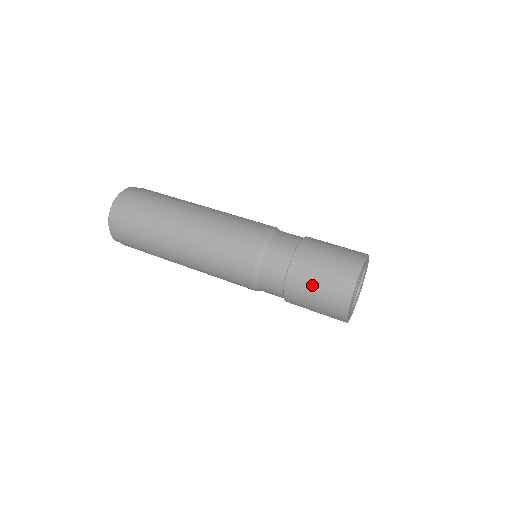
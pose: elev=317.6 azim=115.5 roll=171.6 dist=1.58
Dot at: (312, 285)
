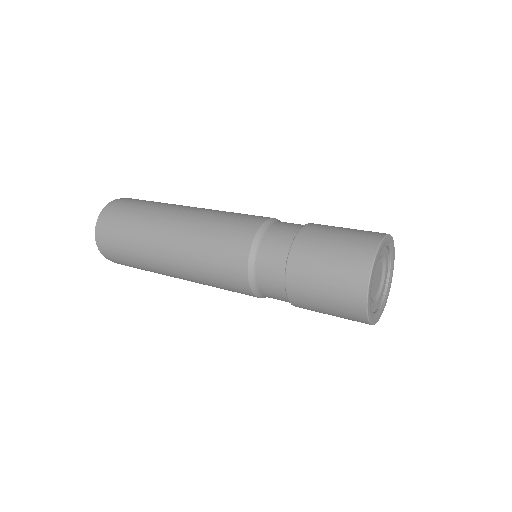
Dot at: (317, 295)
